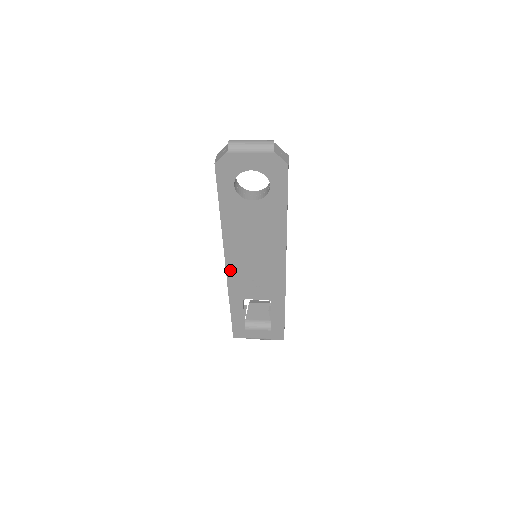
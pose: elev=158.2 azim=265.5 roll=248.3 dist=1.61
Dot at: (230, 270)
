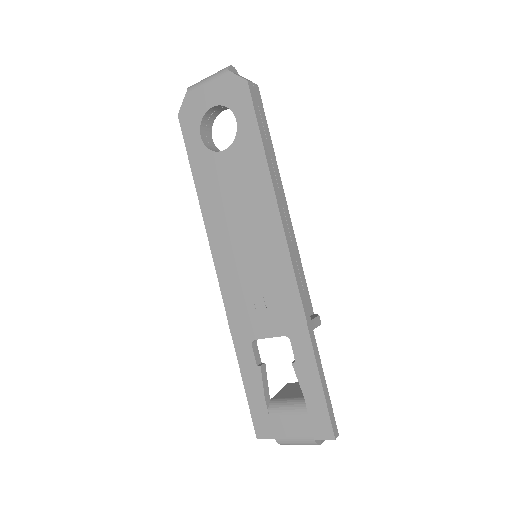
Dot at: (224, 282)
